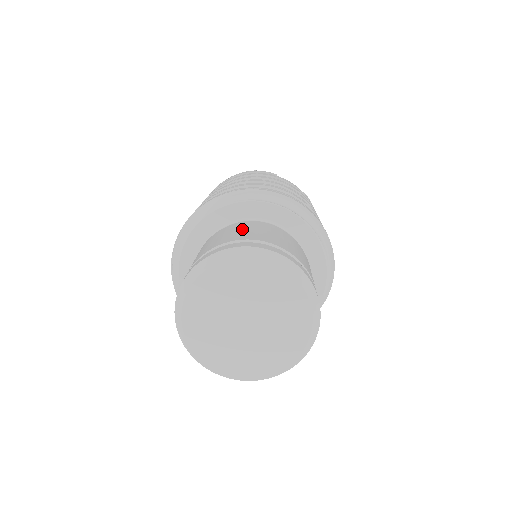
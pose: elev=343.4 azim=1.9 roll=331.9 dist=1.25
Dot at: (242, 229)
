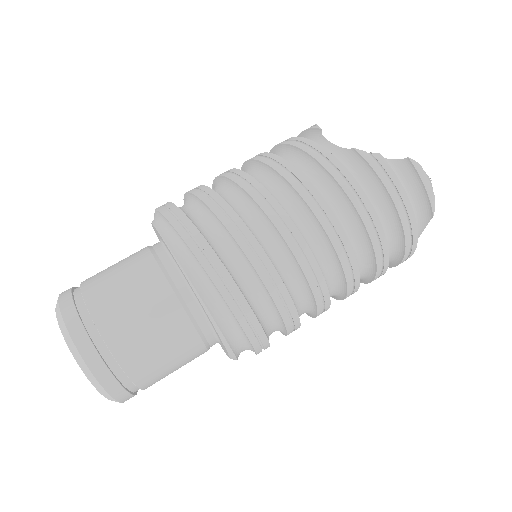
Dot at: (118, 262)
